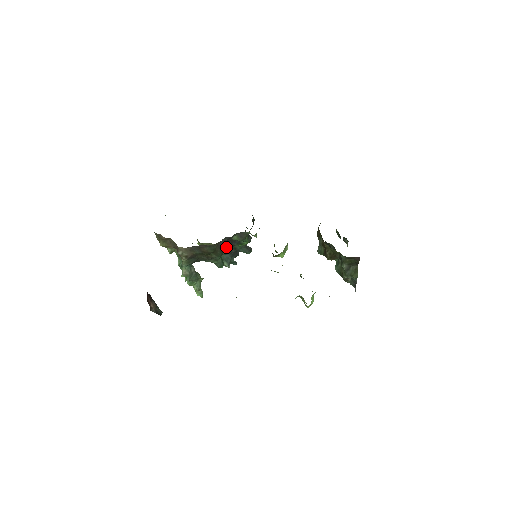
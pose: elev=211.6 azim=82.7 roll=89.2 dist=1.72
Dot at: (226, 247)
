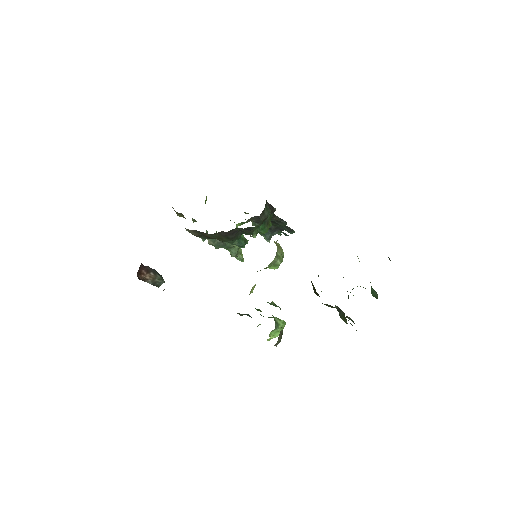
Dot at: (241, 232)
